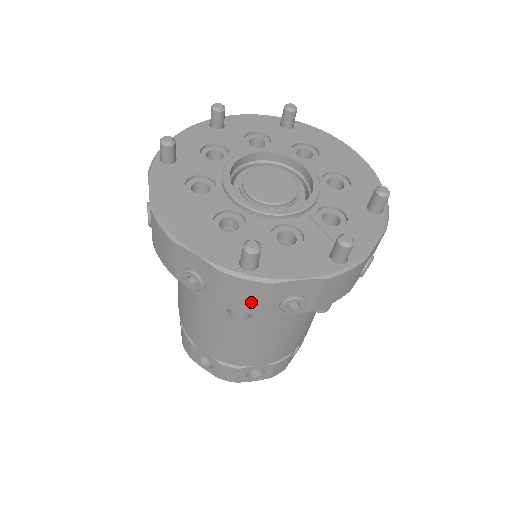
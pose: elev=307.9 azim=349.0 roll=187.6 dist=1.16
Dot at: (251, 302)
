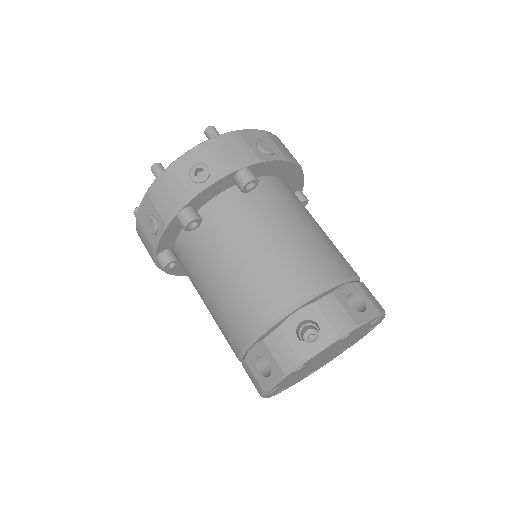
Dot at: (146, 243)
